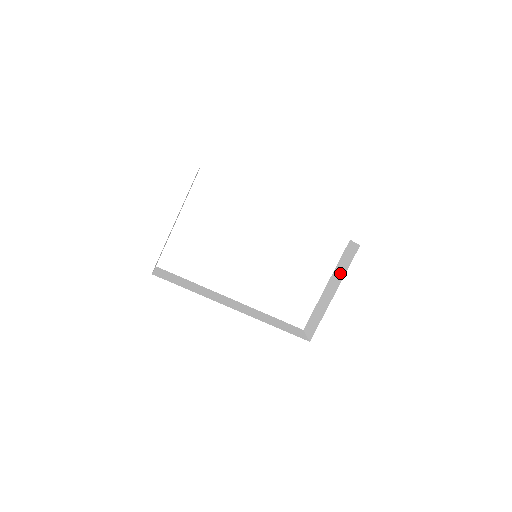
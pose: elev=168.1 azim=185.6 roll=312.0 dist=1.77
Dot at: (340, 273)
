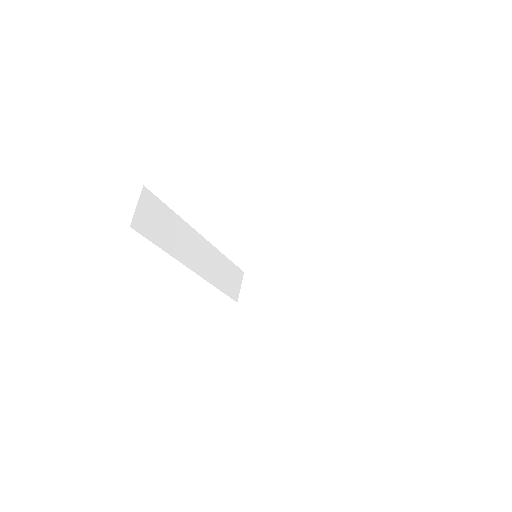
Dot at: (310, 296)
